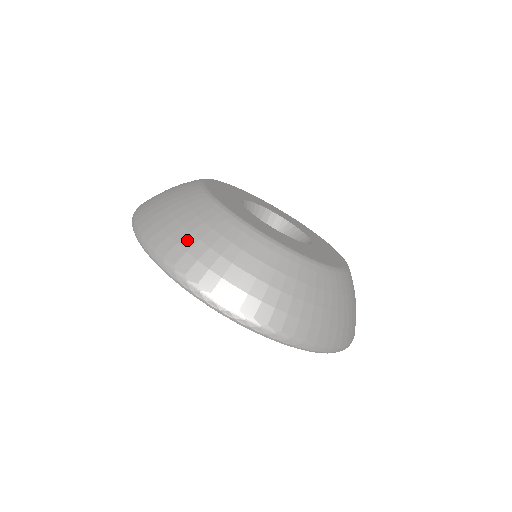
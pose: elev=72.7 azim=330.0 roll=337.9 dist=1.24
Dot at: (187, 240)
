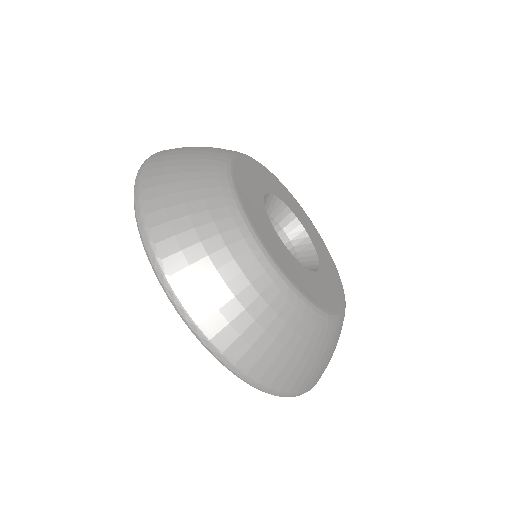
Dot at: (291, 363)
